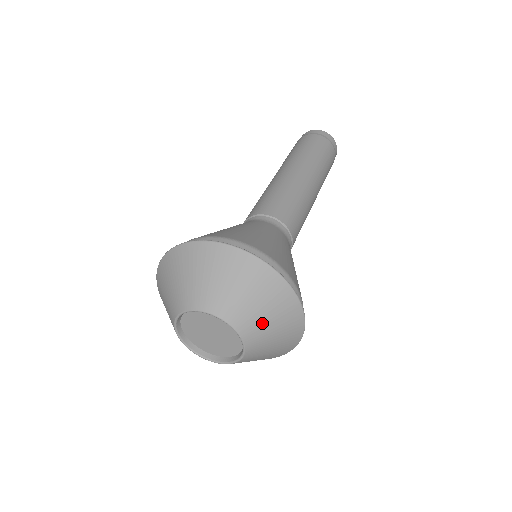
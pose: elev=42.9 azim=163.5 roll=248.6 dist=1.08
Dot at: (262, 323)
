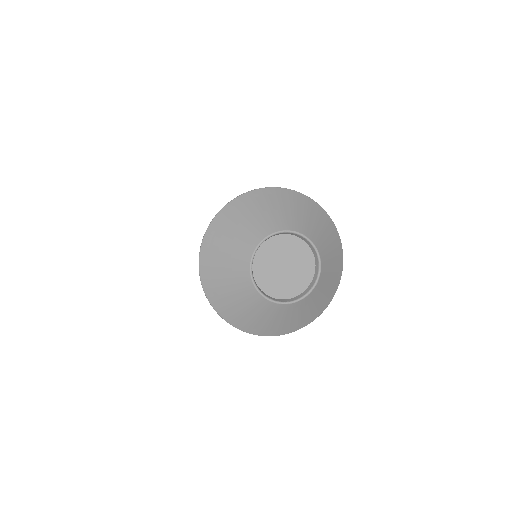
Dot at: (330, 264)
